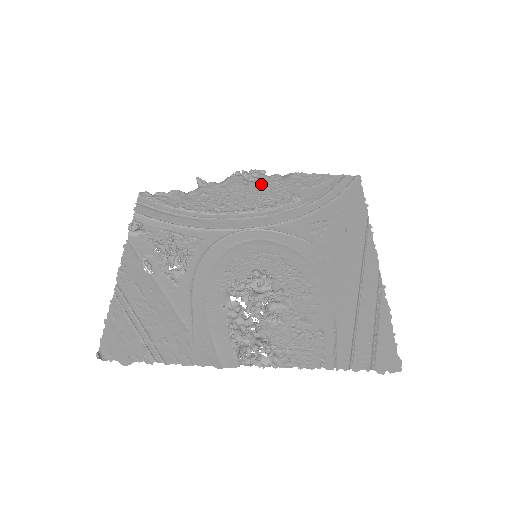
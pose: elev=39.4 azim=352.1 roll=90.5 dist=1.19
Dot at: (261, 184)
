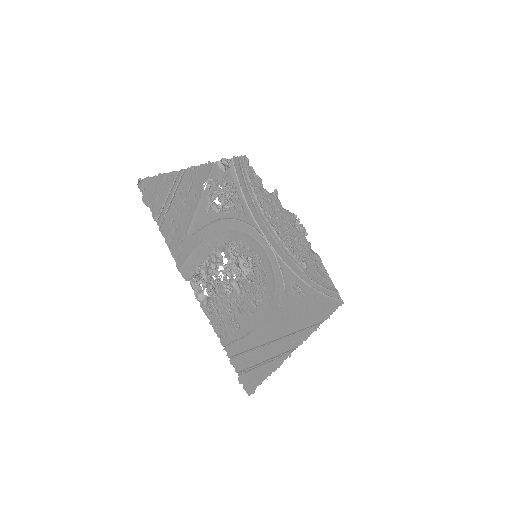
Dot at: (299, 236)
